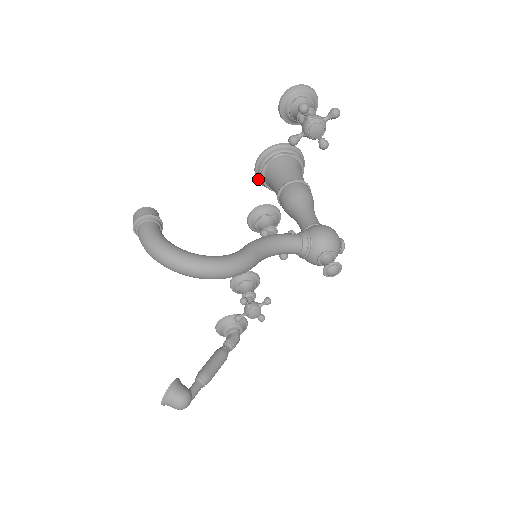
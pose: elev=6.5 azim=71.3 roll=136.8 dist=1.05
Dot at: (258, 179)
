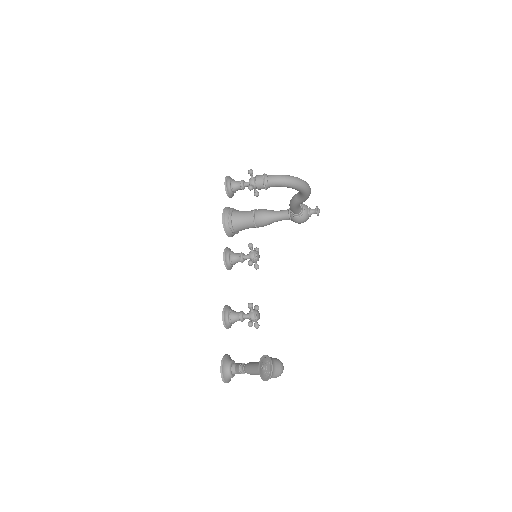
Dot at: (225, 227)
